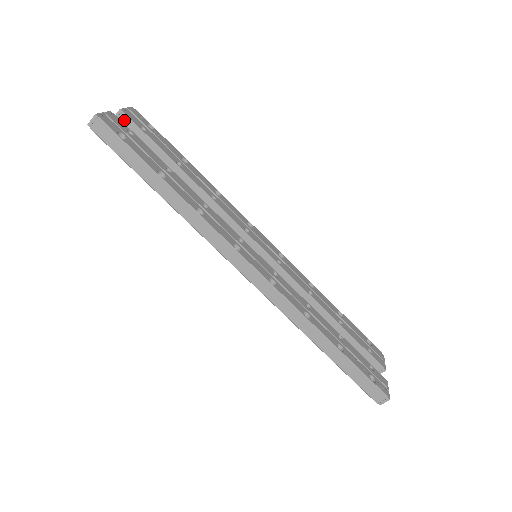
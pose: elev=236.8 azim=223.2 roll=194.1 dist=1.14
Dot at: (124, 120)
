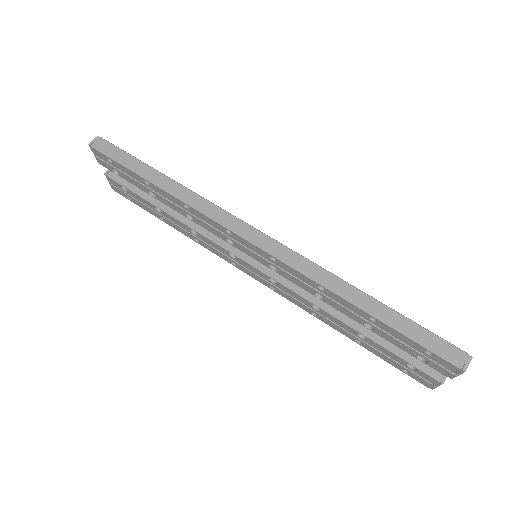
Dot at: occluded
